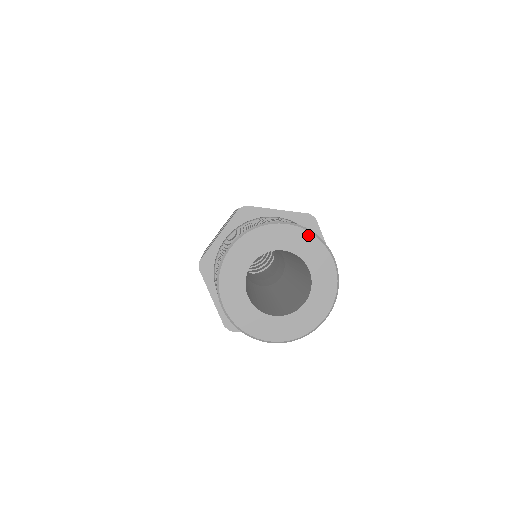
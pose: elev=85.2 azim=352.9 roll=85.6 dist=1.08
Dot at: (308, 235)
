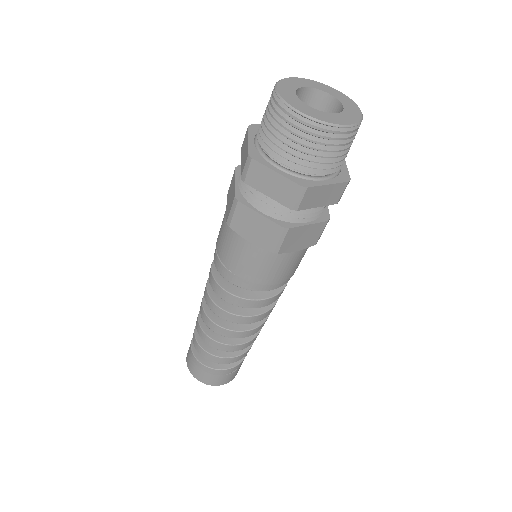
Dot at: (347, 98)
